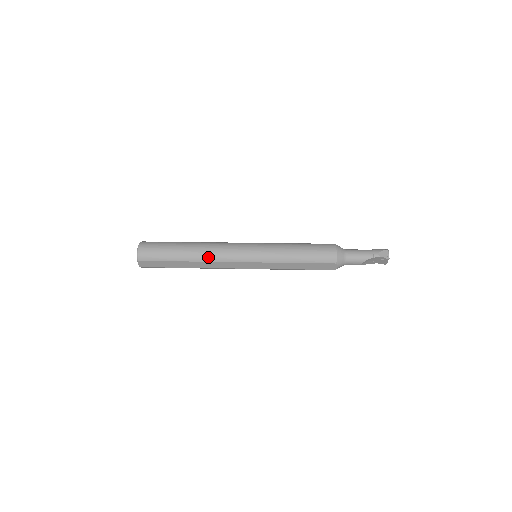
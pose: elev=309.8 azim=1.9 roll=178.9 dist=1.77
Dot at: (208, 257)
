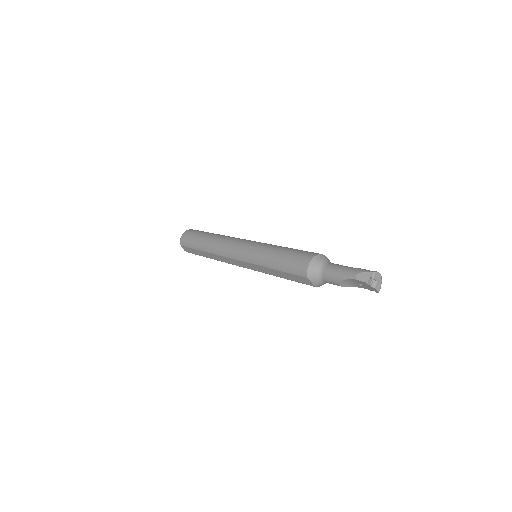
Dot at: (216, 250)
